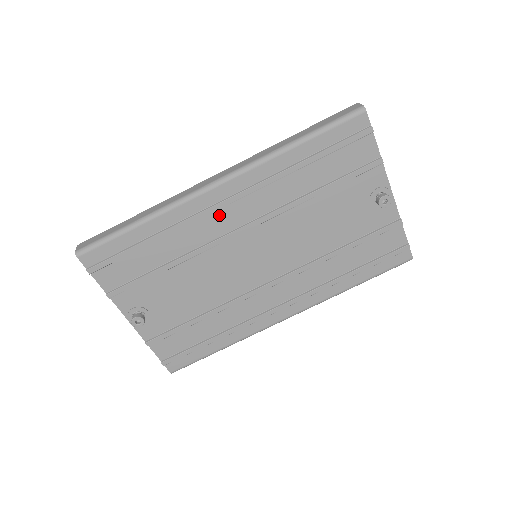
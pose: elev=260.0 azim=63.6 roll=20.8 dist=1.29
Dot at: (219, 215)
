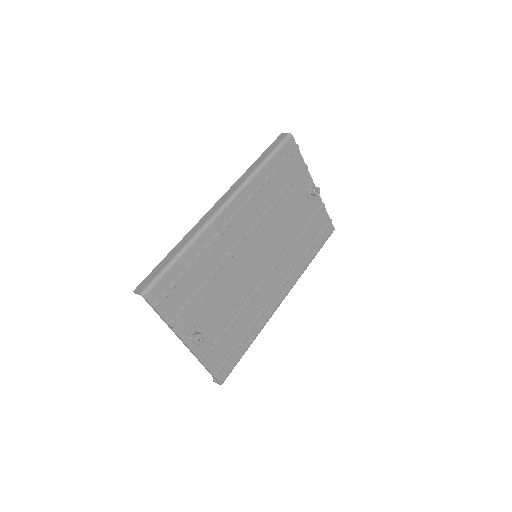
Dot at: (231, 229)
